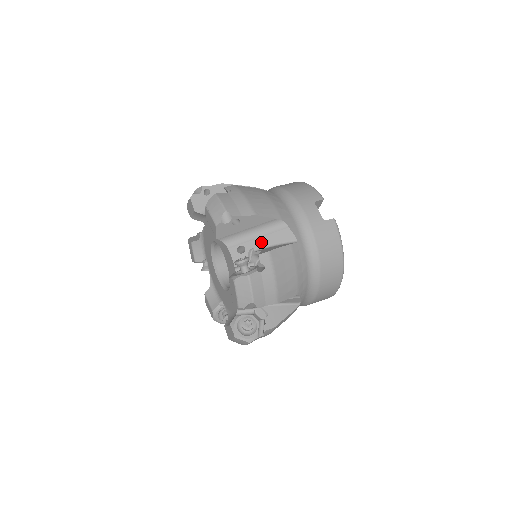
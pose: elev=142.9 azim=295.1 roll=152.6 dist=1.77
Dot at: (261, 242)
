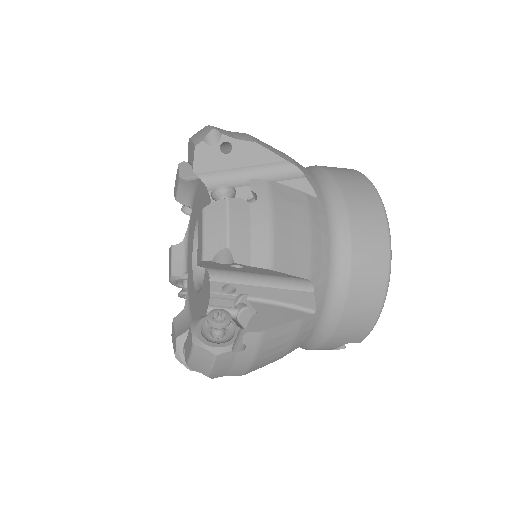
Dot at: occluded
